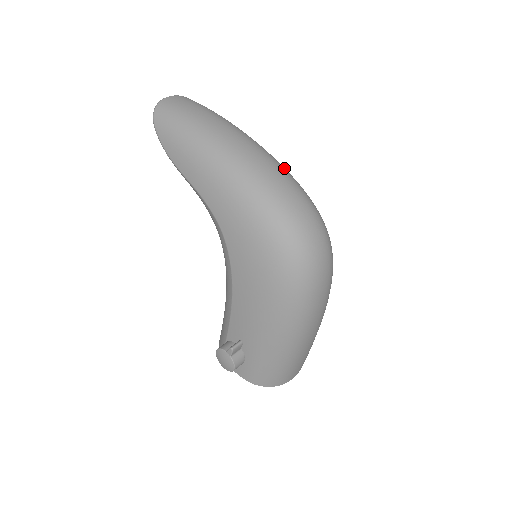
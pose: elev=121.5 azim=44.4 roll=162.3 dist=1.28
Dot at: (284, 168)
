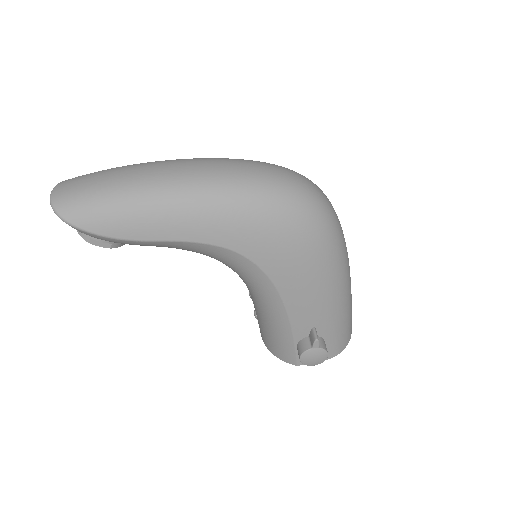
Dot at: (227, 158)
